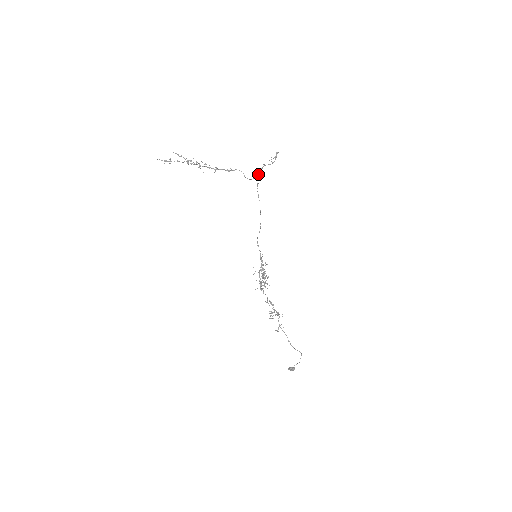
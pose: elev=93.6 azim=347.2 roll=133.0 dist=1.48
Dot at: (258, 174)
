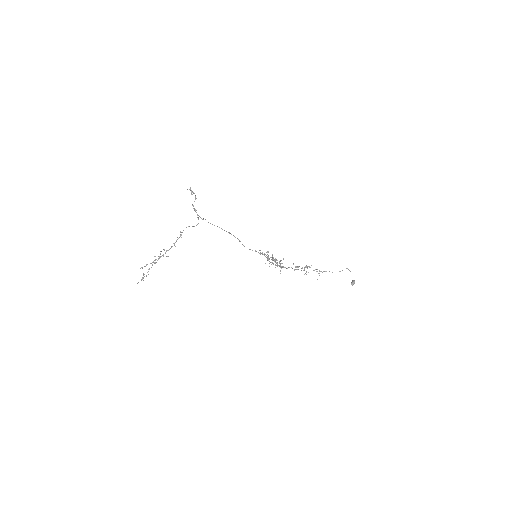
Dot at: (197, 214)
